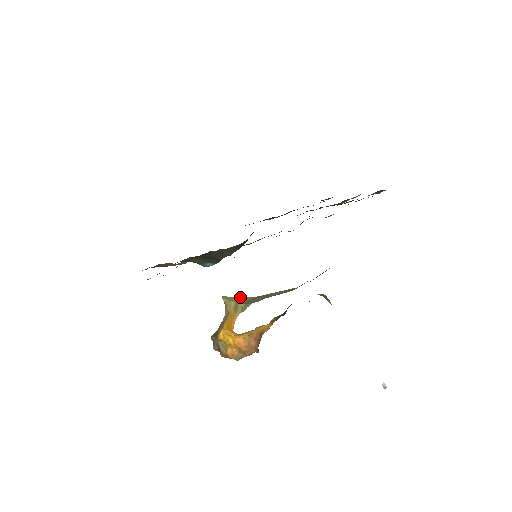
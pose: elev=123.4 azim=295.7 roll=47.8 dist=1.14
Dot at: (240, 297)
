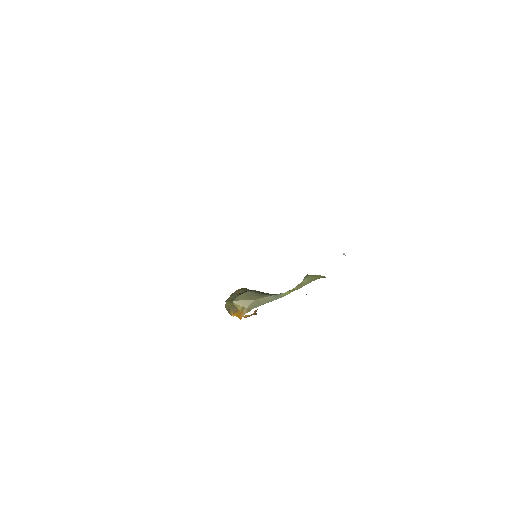
Dot at: (245, 301)
